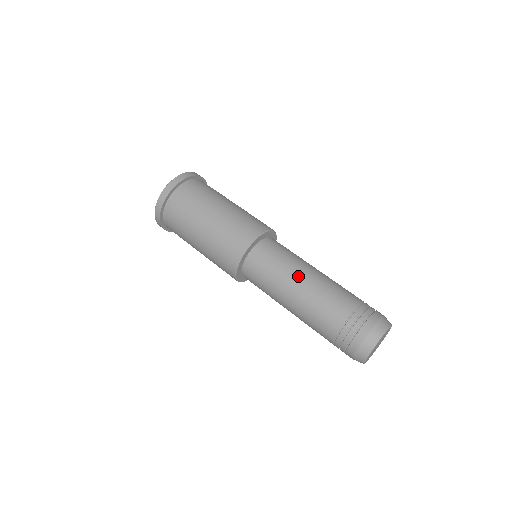
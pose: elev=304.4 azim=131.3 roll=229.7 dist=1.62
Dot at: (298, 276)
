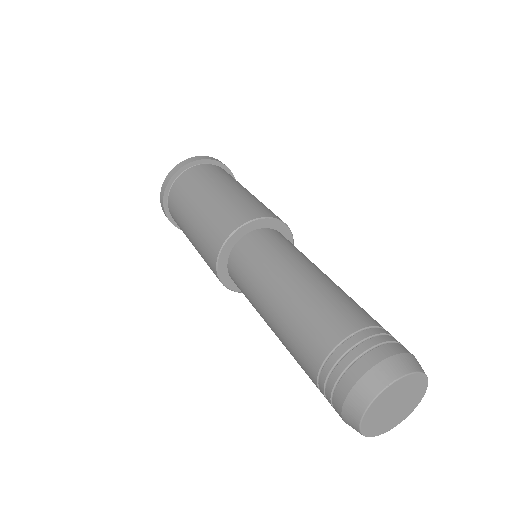
Dot at: (279, 280)
